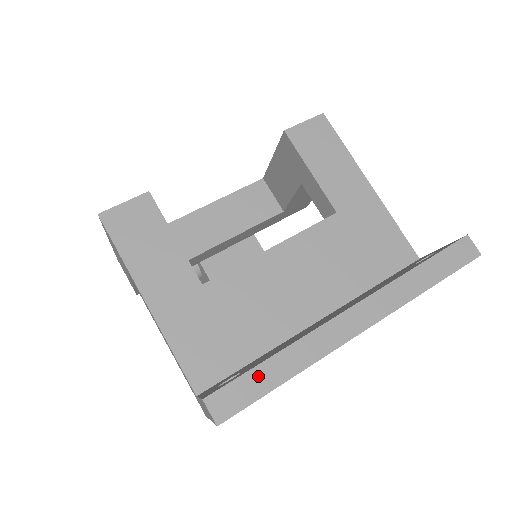
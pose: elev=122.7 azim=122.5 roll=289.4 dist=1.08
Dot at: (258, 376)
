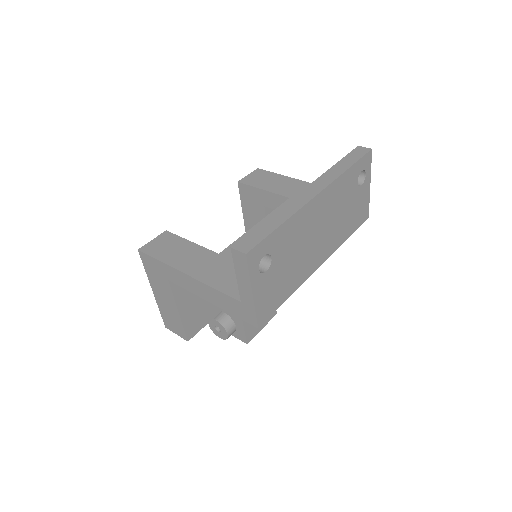
Dot at: (261, 229)
